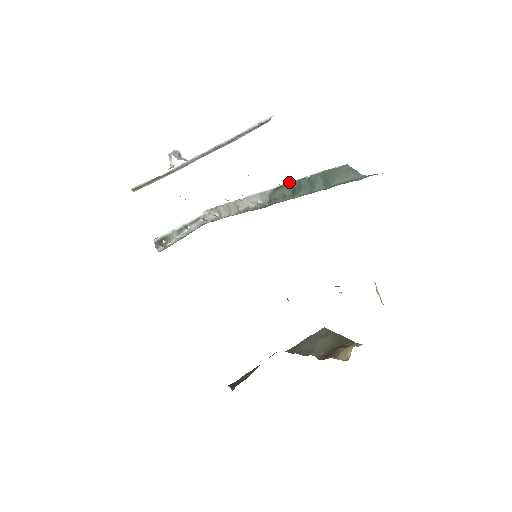
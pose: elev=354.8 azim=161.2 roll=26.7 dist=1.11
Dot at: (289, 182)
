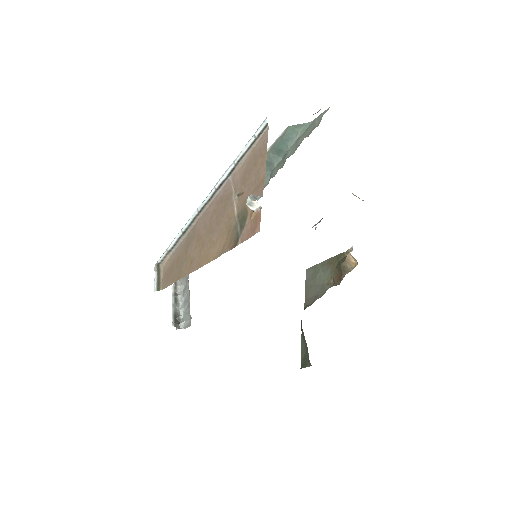
Dot at: occluded
